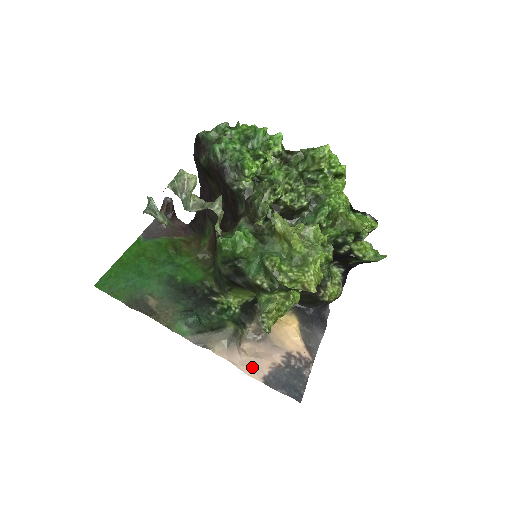
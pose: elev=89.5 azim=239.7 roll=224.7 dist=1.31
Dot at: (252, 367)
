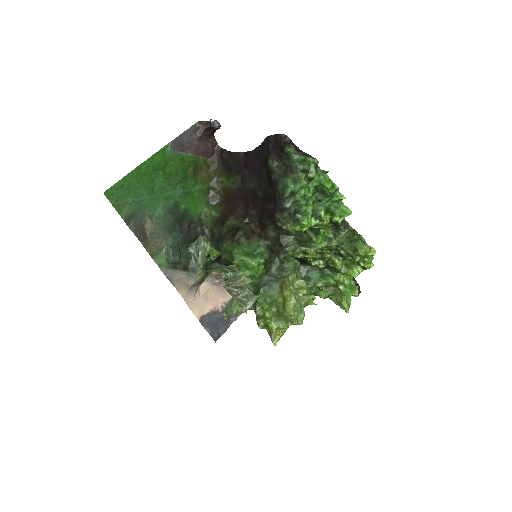
Dot at: (198, 307)
